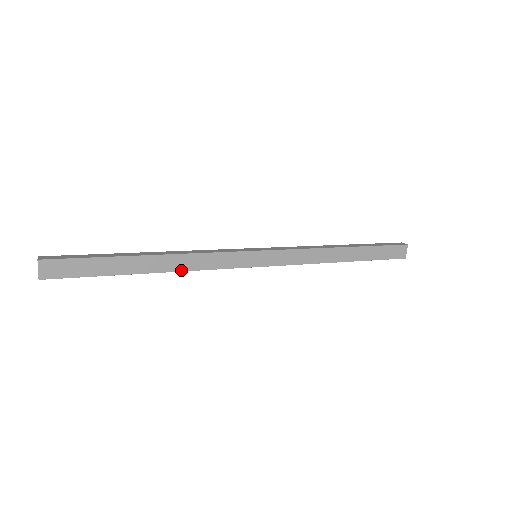
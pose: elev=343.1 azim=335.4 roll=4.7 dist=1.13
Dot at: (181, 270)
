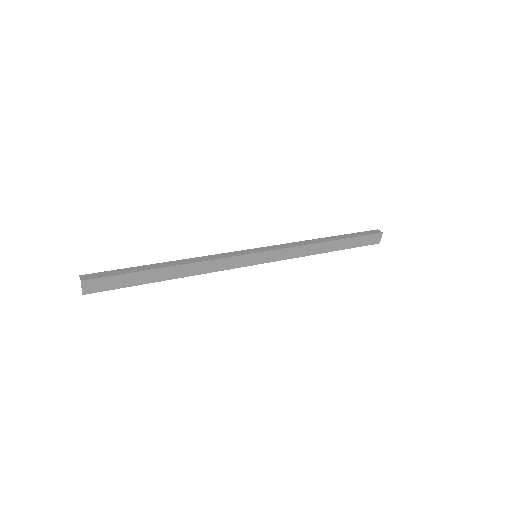
Dot at: (195, 274)
